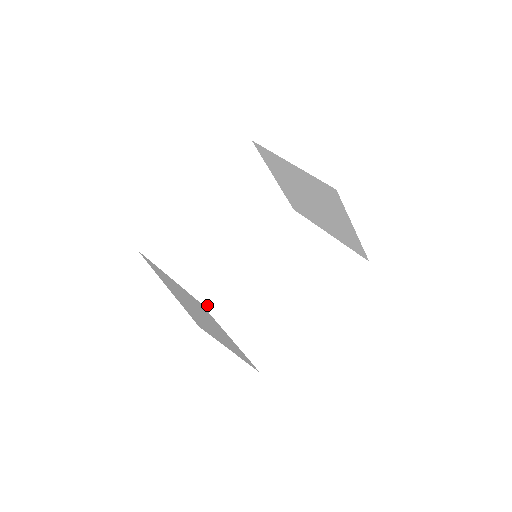
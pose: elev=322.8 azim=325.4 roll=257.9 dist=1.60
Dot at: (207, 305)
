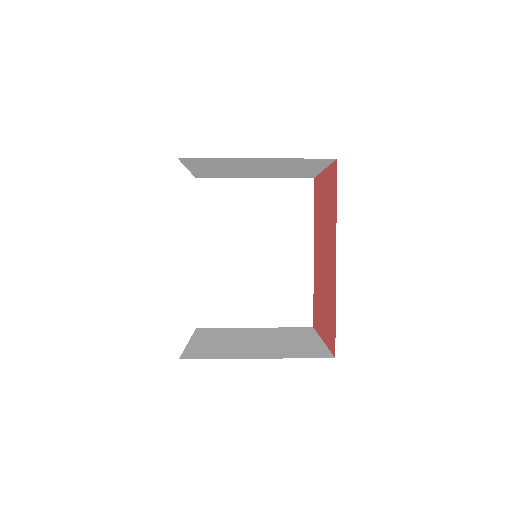
Dot at: (207, 324)
